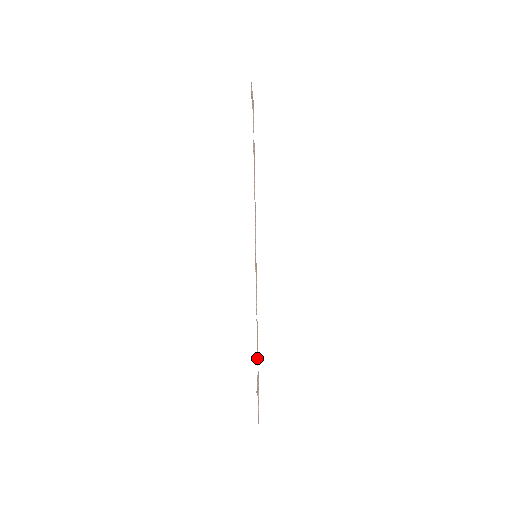
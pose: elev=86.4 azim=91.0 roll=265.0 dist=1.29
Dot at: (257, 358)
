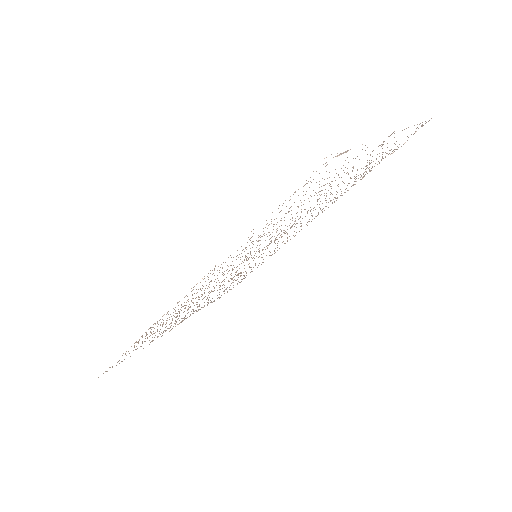
Dot at: occluded
